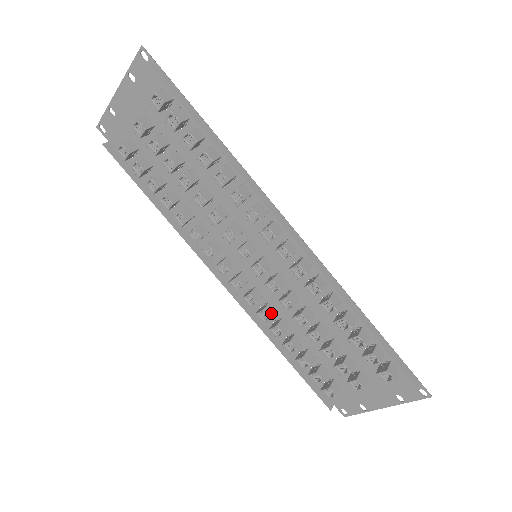
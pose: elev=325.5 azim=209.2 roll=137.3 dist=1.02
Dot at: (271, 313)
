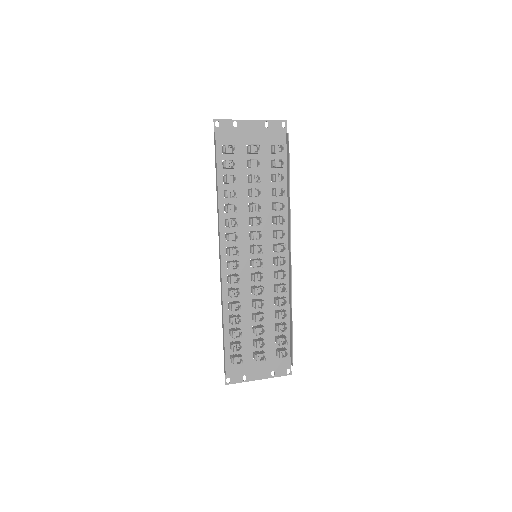
Dot at: (239, 294)
